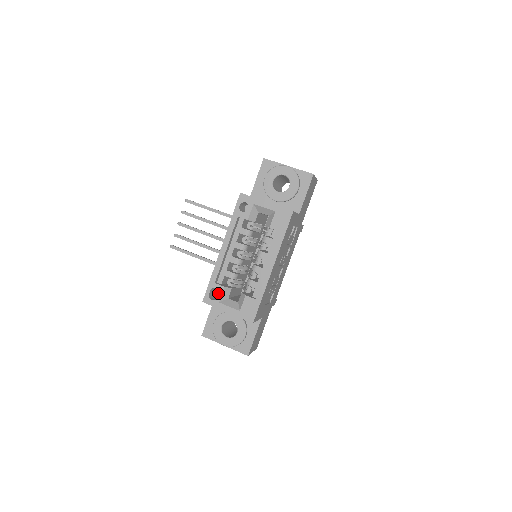
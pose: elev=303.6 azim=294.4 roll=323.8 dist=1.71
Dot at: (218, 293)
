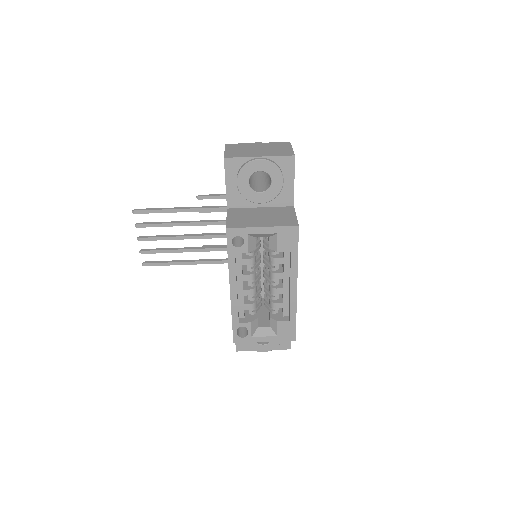
Dot at: occluded
